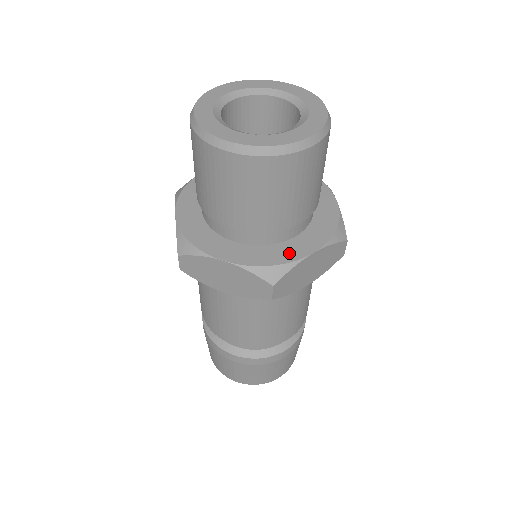
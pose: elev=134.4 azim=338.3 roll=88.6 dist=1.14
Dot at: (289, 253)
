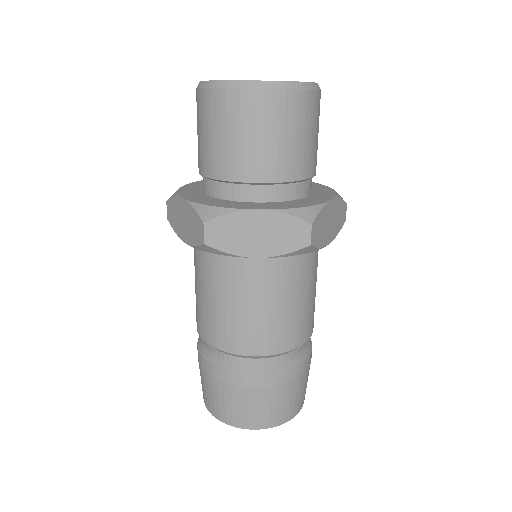
Dot at: (312, 202)
